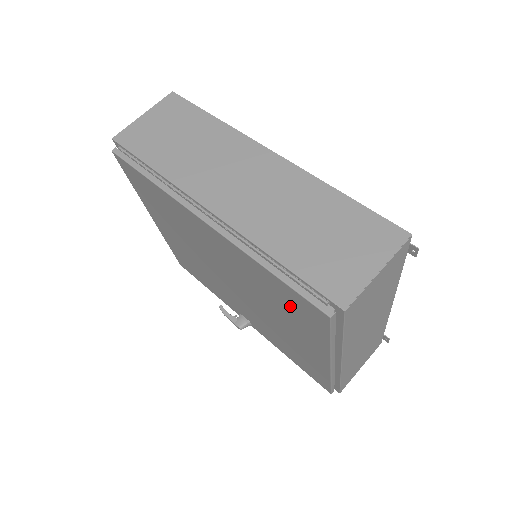
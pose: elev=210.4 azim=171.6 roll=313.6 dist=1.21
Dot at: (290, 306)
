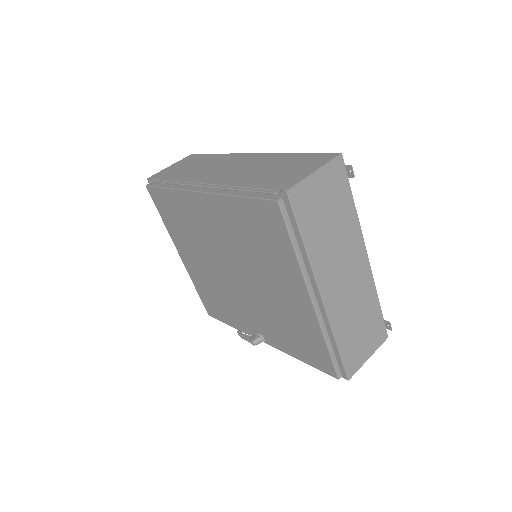
Dot at: (262, 233)
